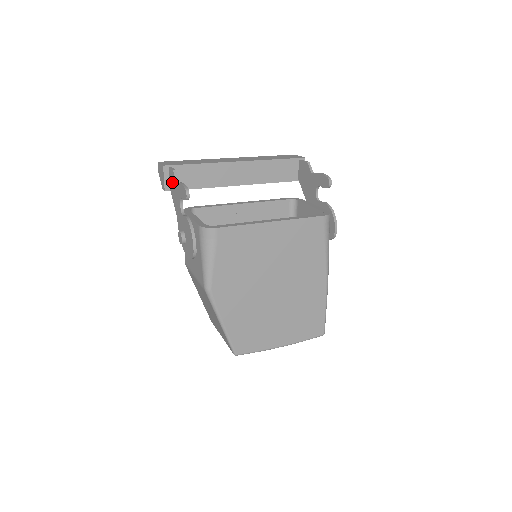
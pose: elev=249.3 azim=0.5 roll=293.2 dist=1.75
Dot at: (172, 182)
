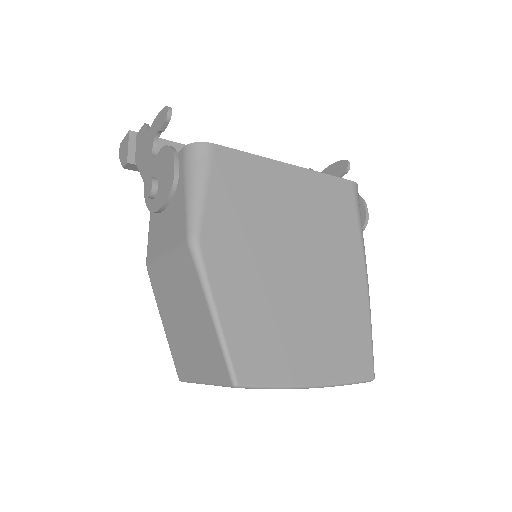
Dot at: (140, 143)
